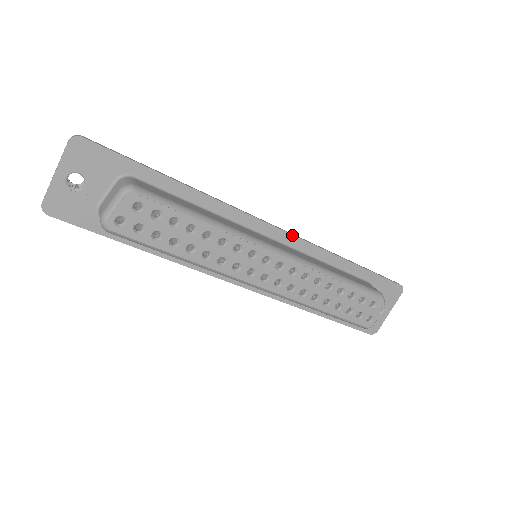
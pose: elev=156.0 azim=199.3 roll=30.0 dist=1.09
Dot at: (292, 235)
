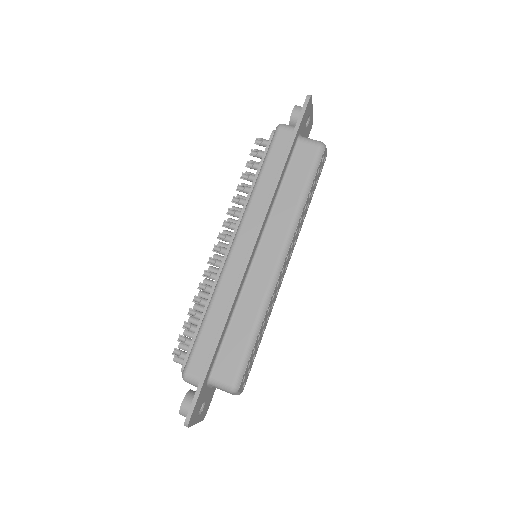
Dot at: (261, 230)
